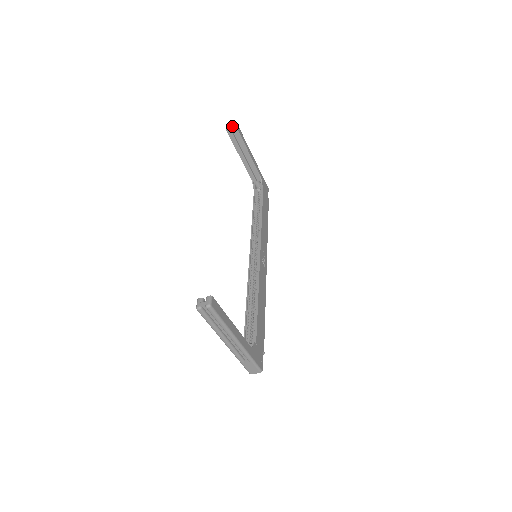
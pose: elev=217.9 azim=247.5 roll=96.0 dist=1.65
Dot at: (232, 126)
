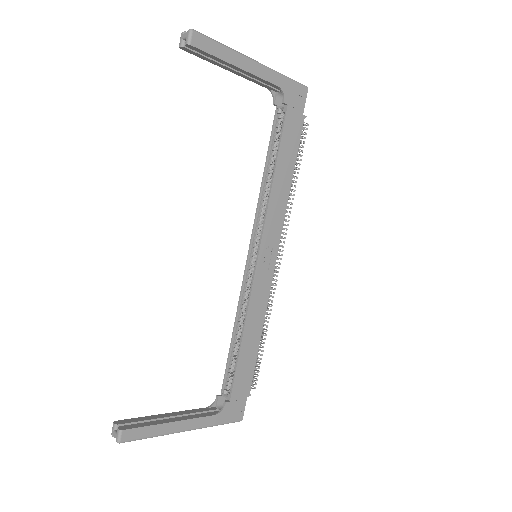
Dot at: (185, 45)
